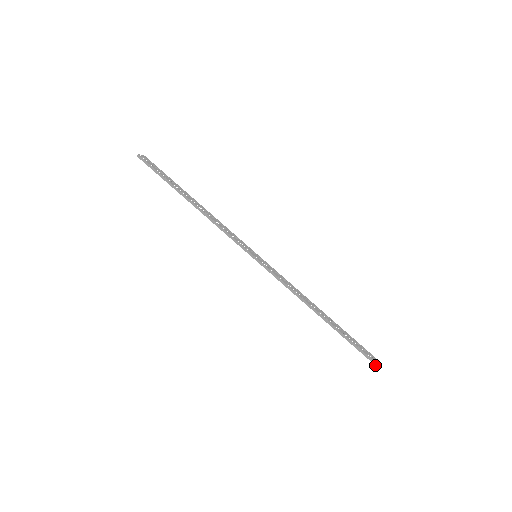
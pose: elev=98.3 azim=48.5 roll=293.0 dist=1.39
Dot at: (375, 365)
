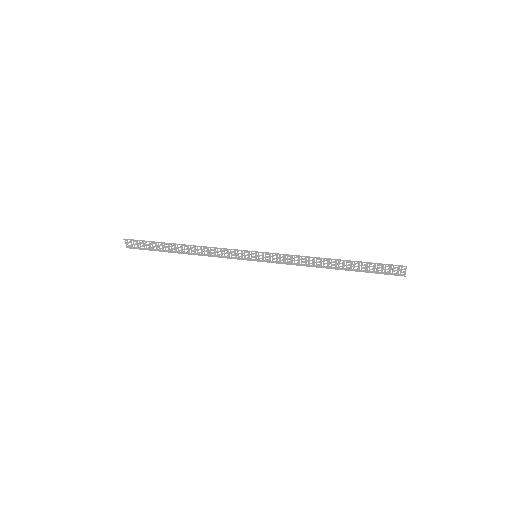
Dot at: occluded
